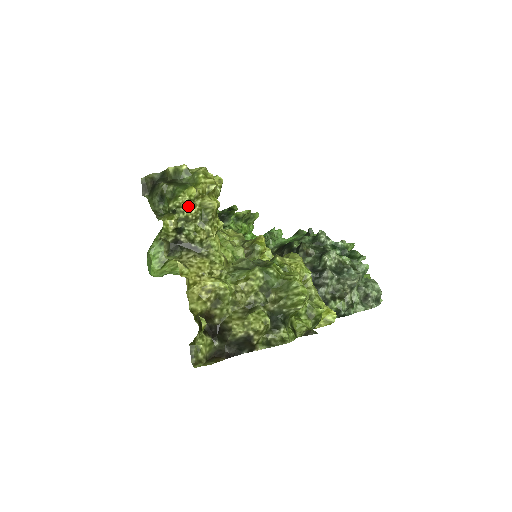
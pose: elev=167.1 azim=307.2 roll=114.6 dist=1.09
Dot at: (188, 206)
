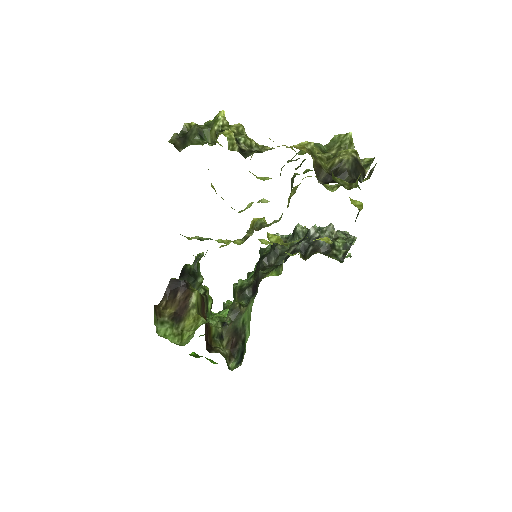
Dot at: (228, 125)
